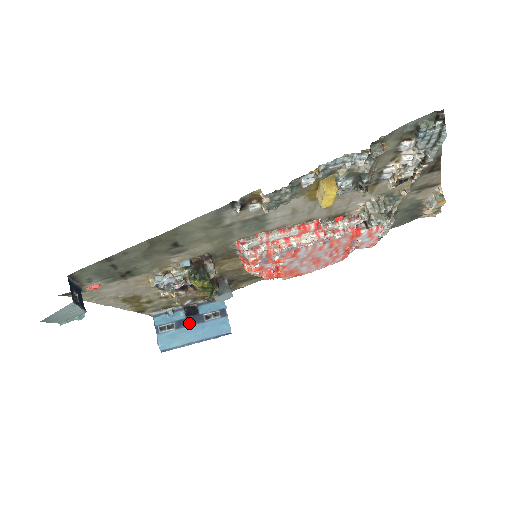
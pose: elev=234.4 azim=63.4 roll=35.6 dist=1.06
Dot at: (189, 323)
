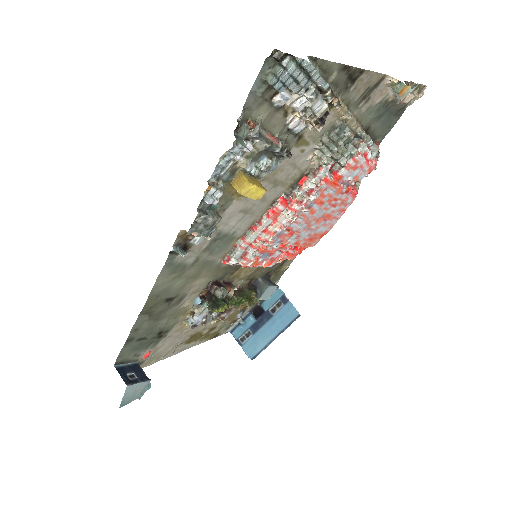
Dot at: (261, 324)
